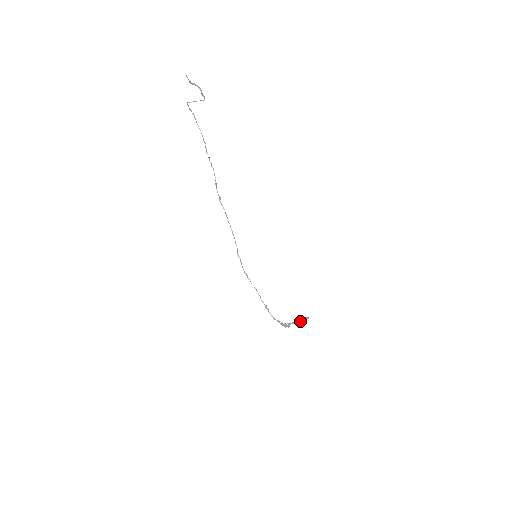
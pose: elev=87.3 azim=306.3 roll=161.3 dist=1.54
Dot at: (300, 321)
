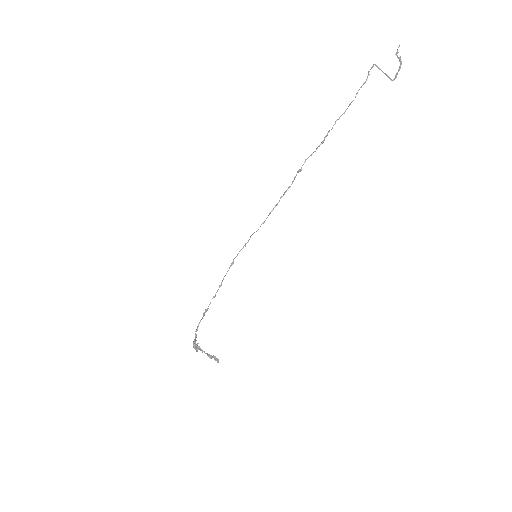
Dot at: (210, 356)
